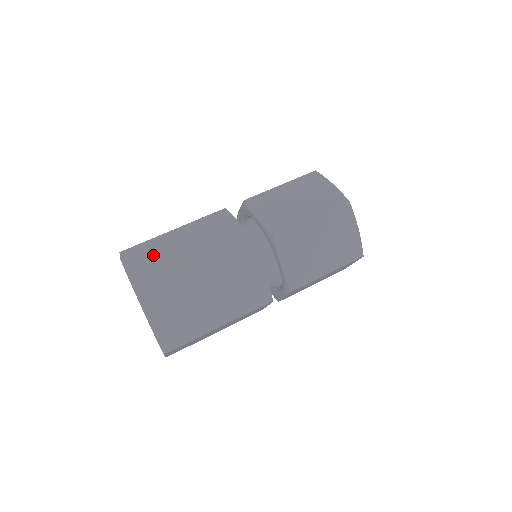
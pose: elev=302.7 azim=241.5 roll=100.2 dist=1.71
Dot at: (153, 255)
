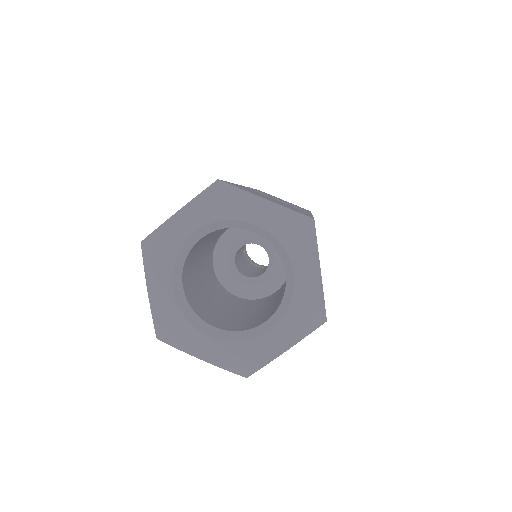
Dot at: occluded
